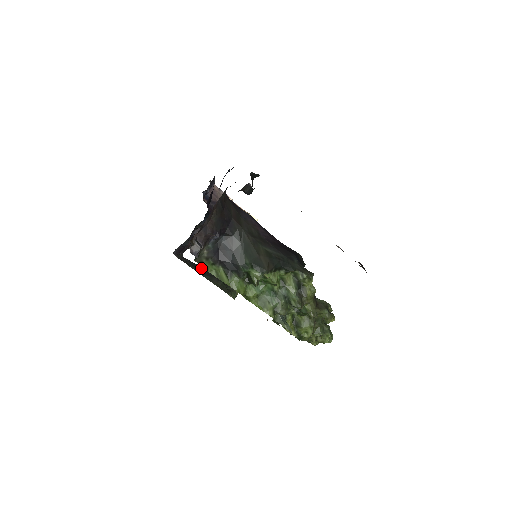
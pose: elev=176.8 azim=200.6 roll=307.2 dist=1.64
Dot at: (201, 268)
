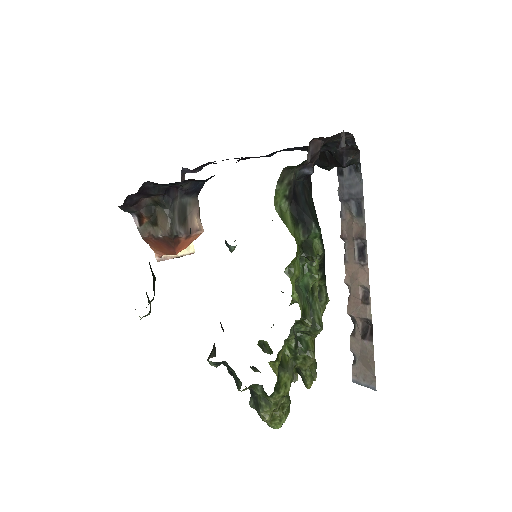
Dot at: occluded
